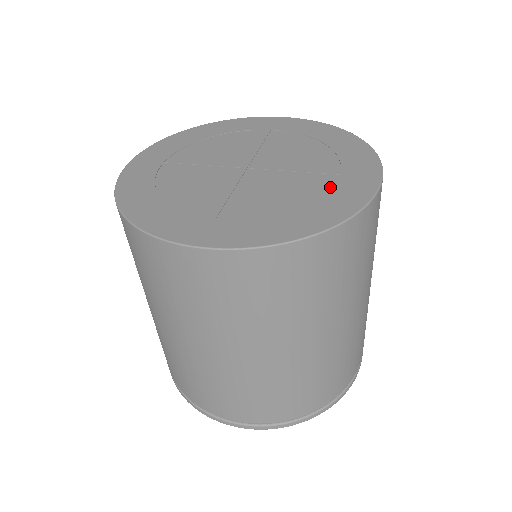
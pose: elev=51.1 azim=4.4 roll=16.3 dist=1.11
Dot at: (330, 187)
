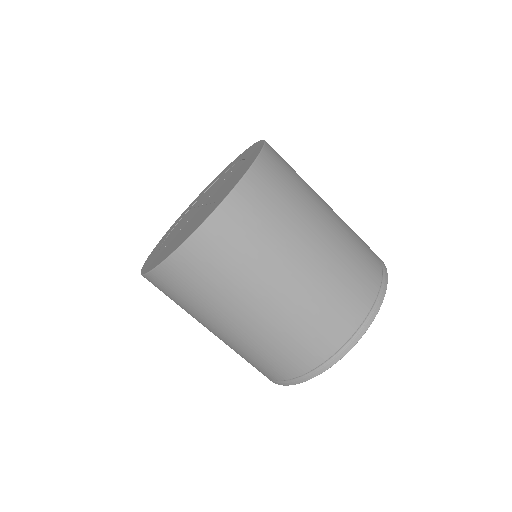
Dot at: (243, 161)
